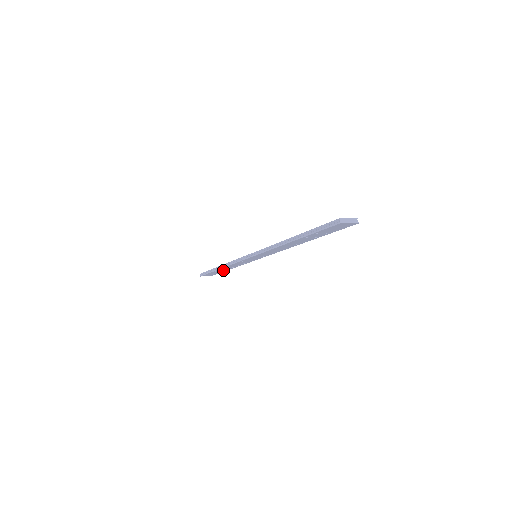
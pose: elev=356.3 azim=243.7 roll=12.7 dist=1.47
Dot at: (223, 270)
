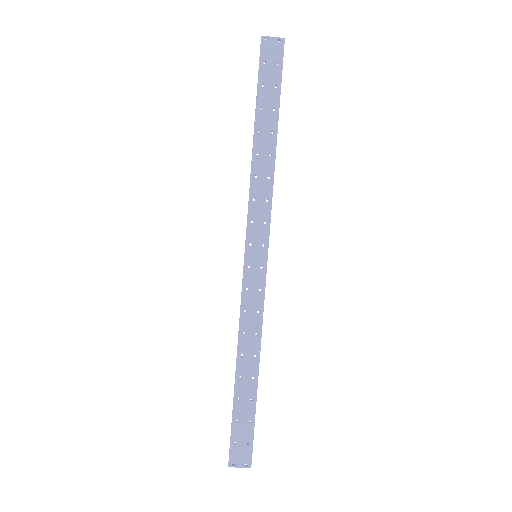
Dot at: (249, 391)
